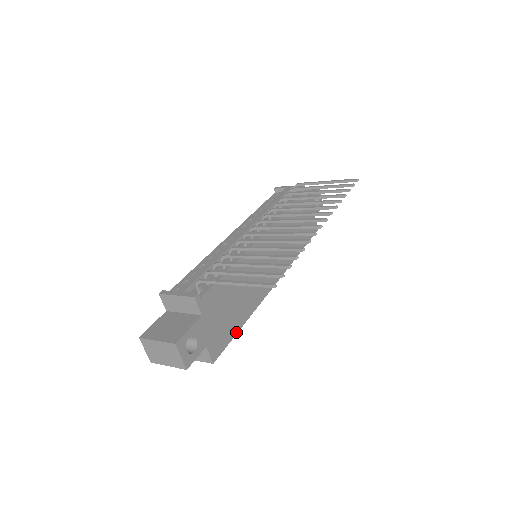
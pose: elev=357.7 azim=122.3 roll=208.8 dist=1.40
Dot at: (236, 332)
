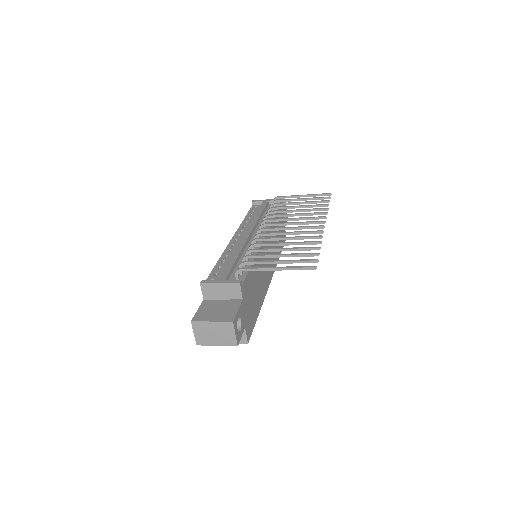
Dot at: (256, 318)
